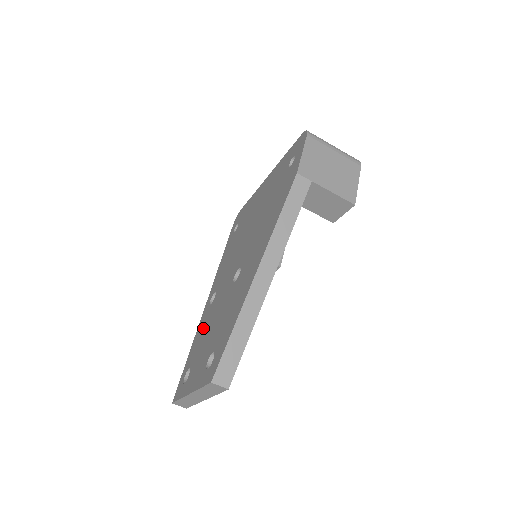
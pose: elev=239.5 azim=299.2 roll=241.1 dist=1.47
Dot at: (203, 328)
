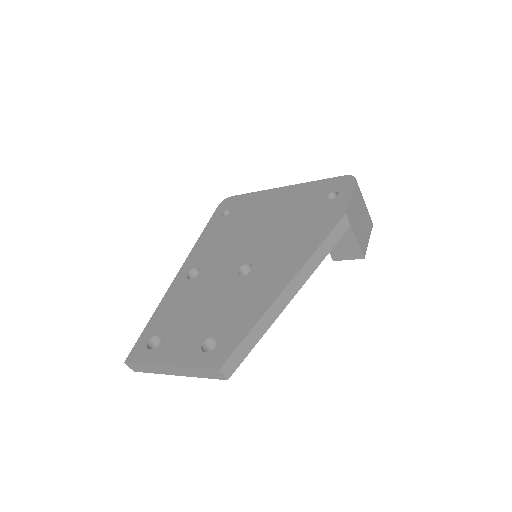
Dot at: (180, 300)
